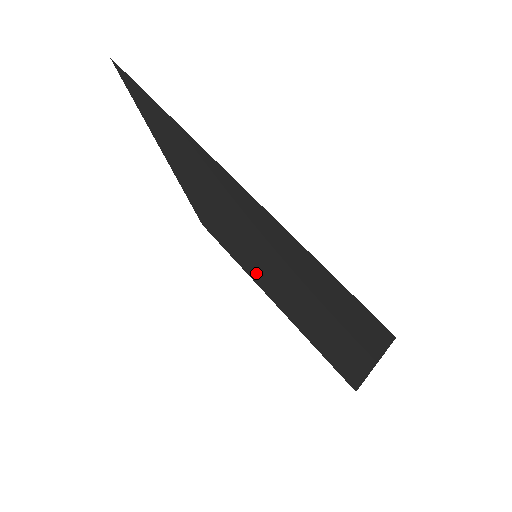
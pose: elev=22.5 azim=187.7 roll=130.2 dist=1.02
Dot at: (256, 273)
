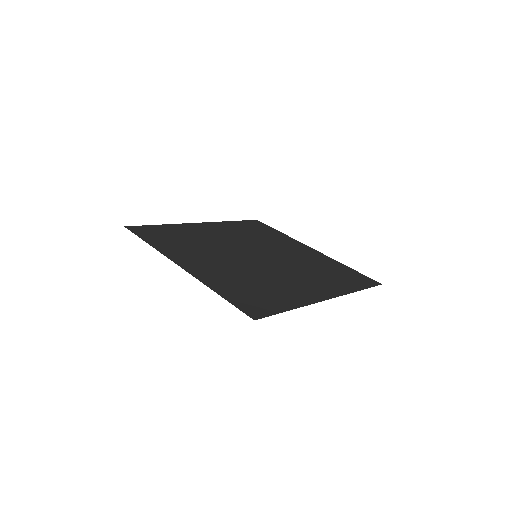
Dot at: (216, 237)
